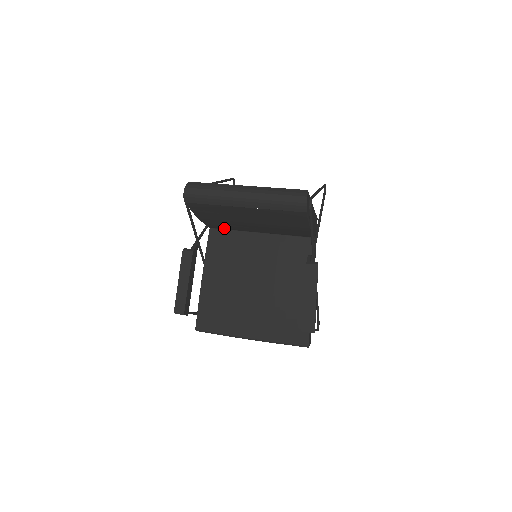
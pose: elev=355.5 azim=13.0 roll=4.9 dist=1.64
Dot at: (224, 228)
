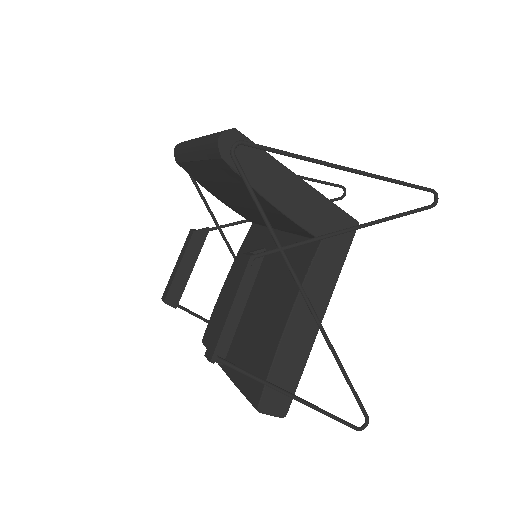
Dot at: (256, 222)
